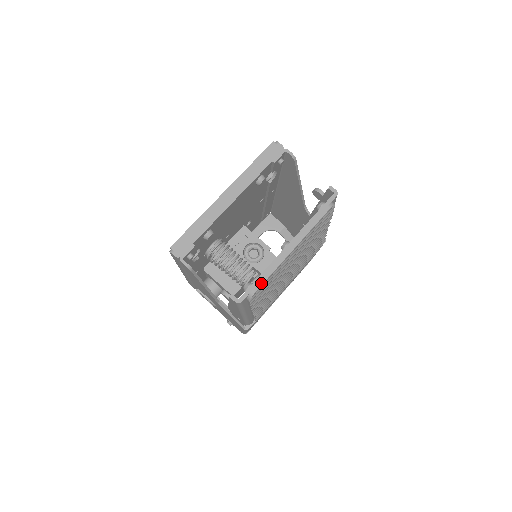
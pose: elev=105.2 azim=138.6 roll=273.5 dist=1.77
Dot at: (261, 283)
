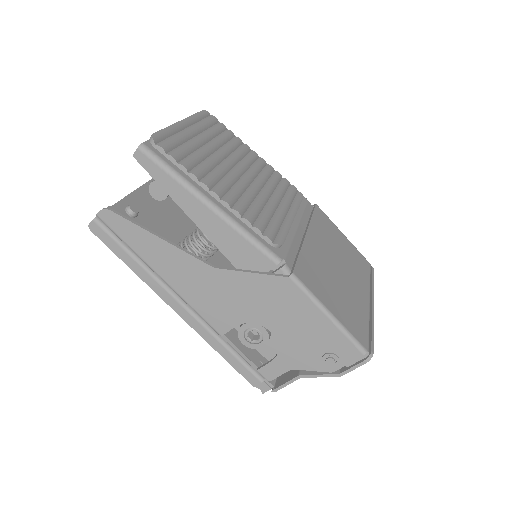
Dot at: (157, 133)
